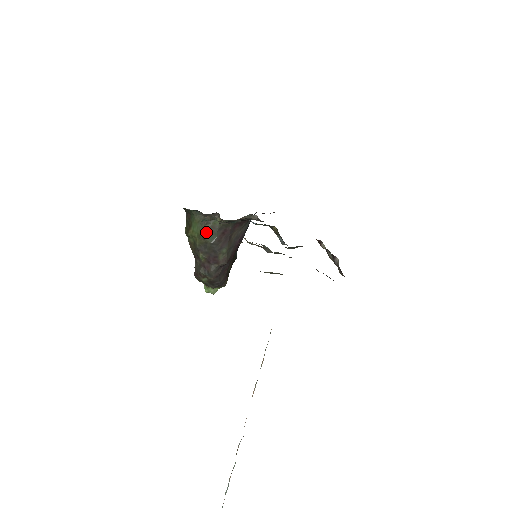
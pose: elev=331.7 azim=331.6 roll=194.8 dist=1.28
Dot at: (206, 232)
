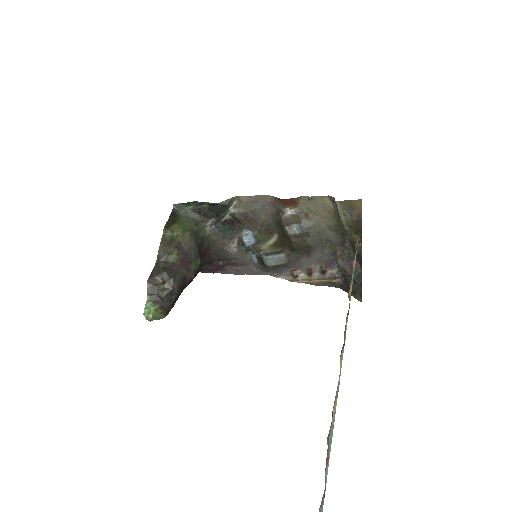
Dot at: (194, 231)
